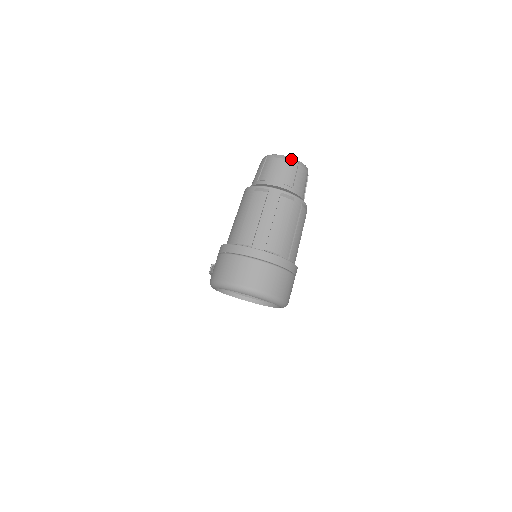
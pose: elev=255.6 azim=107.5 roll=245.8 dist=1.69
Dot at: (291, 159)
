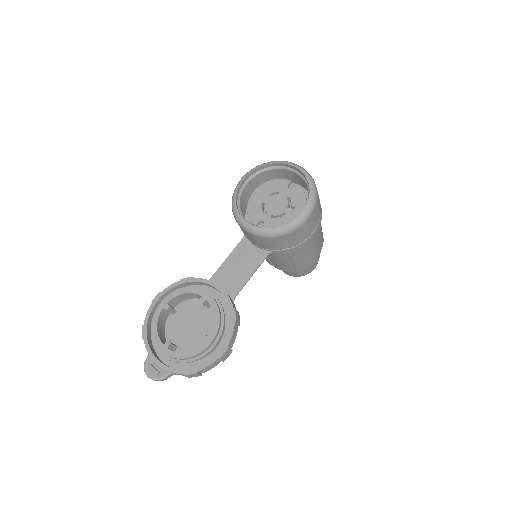
Dot at: occluded
